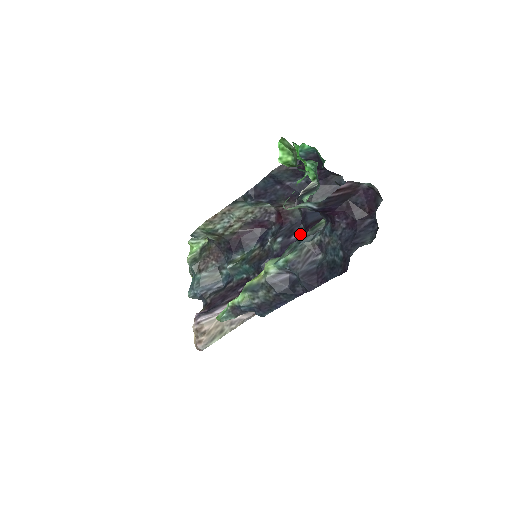
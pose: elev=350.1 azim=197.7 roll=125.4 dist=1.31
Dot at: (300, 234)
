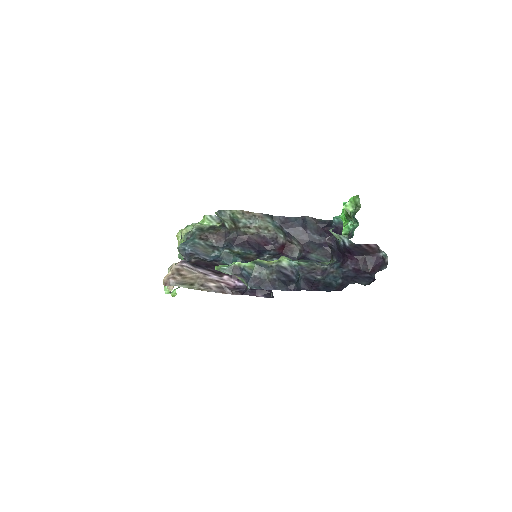
Dot at: occluded
